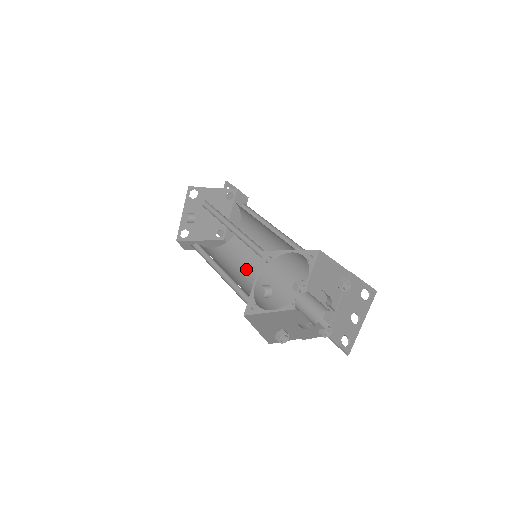
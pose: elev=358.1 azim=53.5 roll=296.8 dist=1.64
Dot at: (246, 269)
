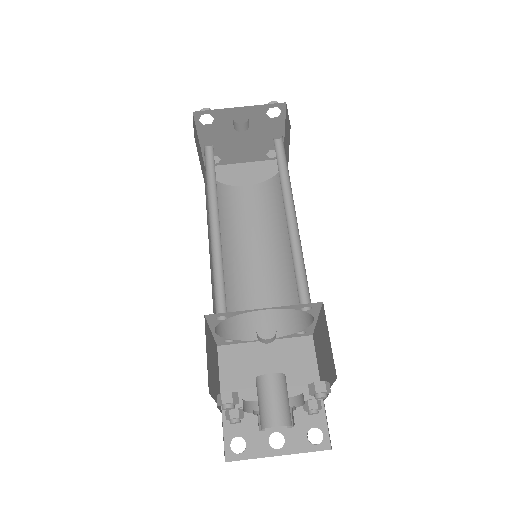
Dot at: occluded
